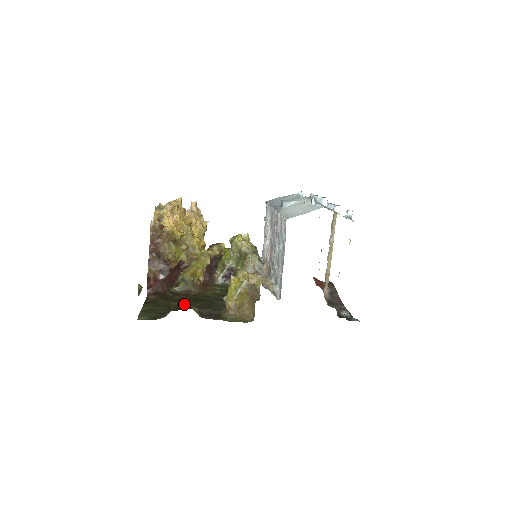
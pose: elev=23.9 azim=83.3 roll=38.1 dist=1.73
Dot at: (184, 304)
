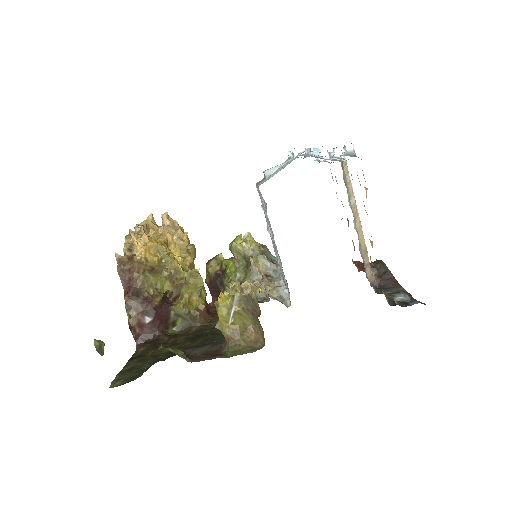
Dot at: occluded
